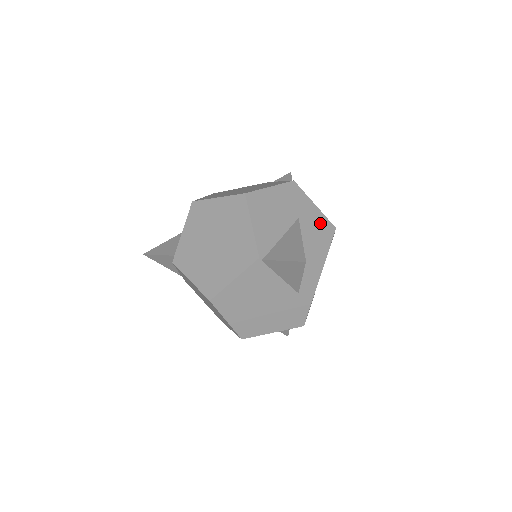
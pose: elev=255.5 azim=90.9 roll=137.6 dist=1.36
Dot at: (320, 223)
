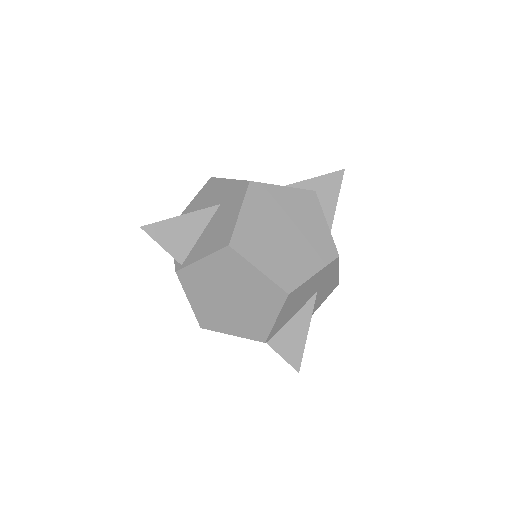
Dot at: (330, 286)
